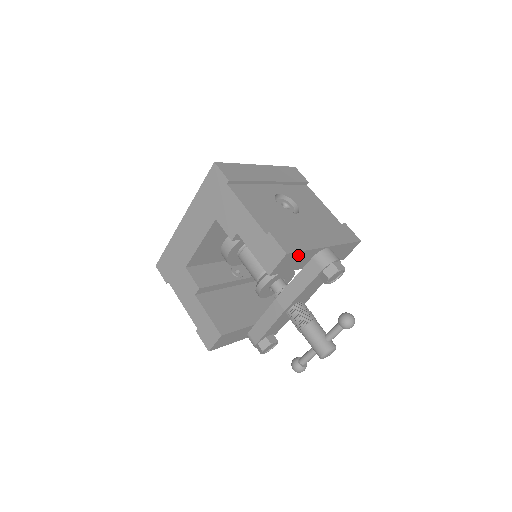
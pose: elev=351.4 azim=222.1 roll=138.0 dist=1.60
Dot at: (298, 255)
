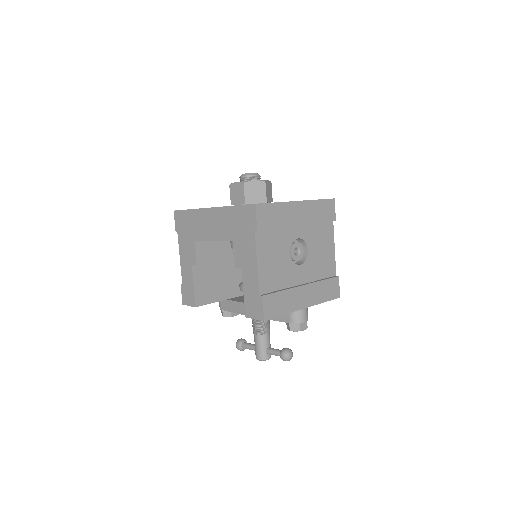
Dot at: occluded
